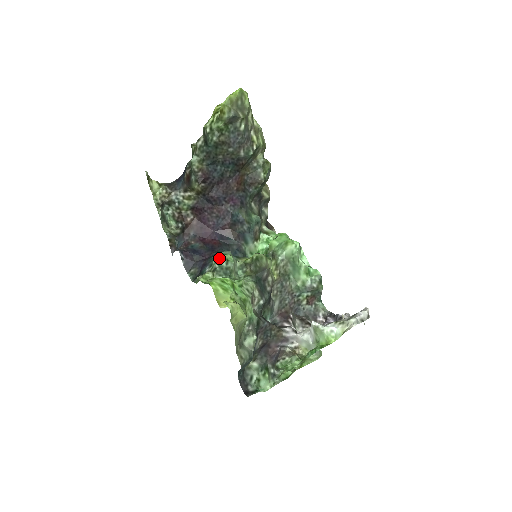
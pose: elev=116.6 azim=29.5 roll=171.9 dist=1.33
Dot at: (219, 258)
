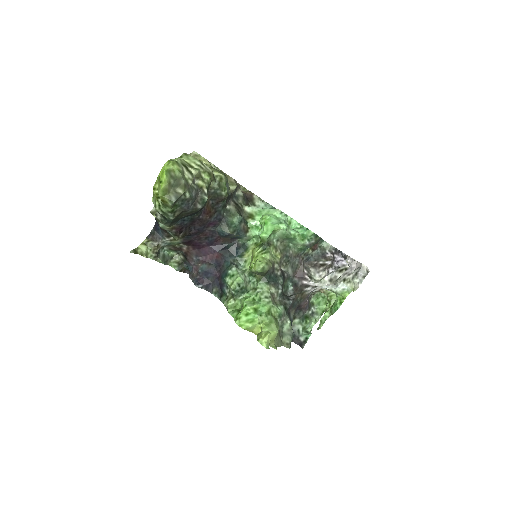
Dot at: (231, 284)
